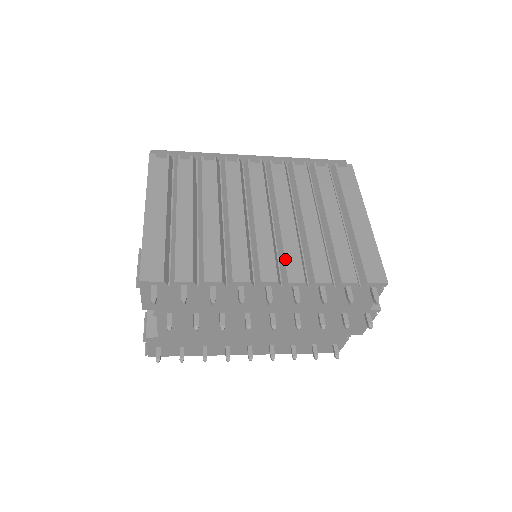
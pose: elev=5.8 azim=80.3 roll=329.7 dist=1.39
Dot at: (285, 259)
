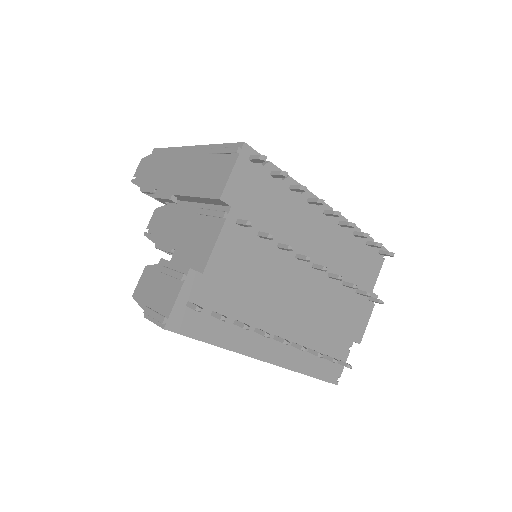
Dot at: occluded
